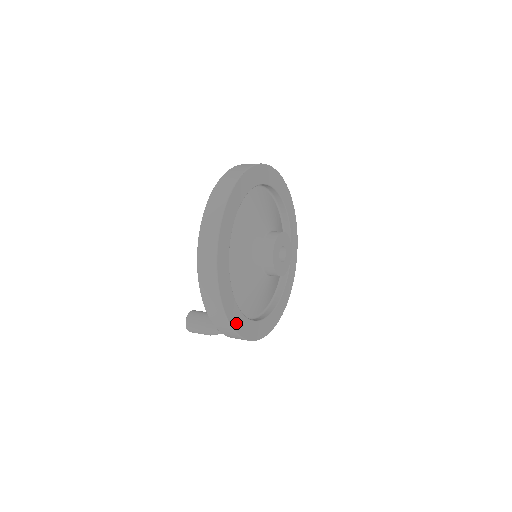
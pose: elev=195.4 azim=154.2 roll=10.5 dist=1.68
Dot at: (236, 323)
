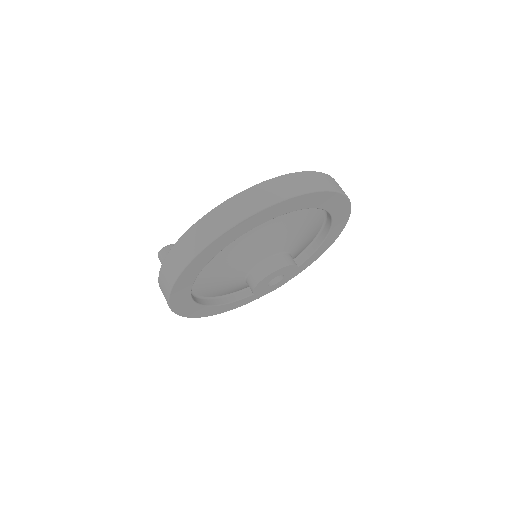
Dot at: (181, 309)
